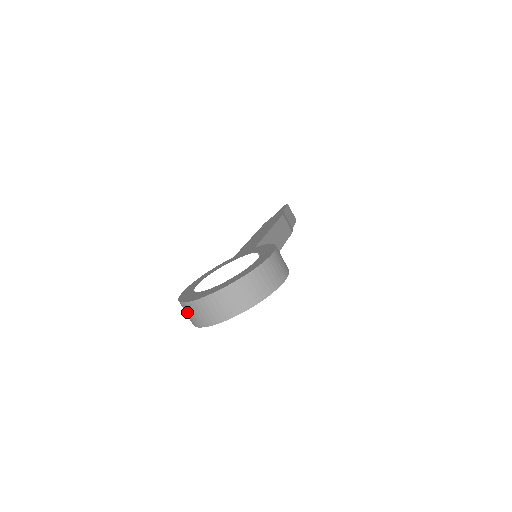
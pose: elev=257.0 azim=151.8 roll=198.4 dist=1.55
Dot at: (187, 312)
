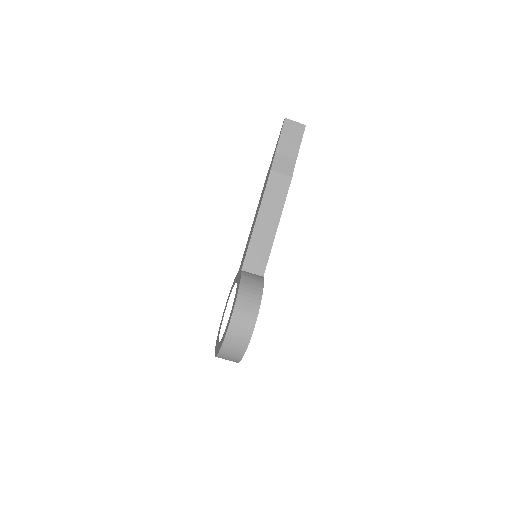
Dot at: occluded
